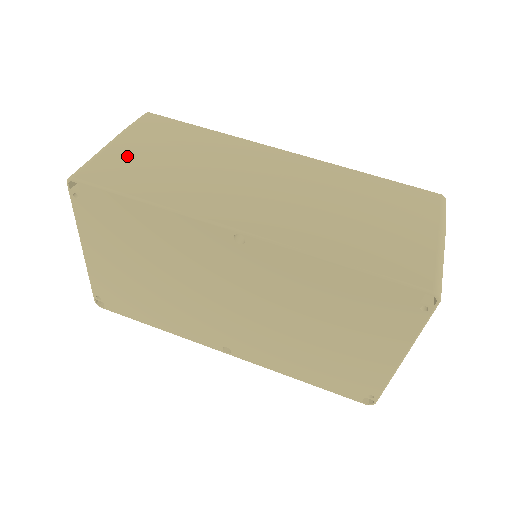
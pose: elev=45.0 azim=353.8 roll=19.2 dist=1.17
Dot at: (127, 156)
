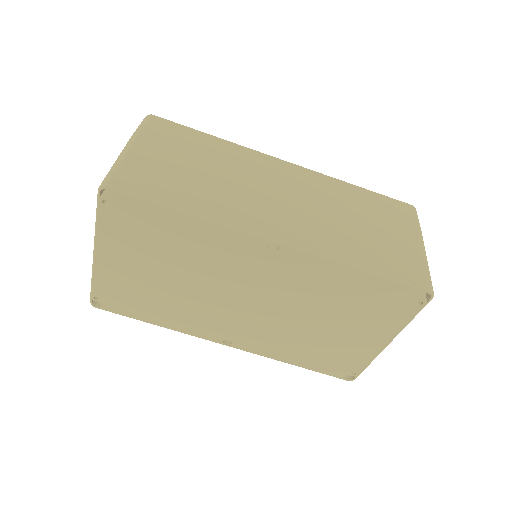
Dot at: (151, 163)
